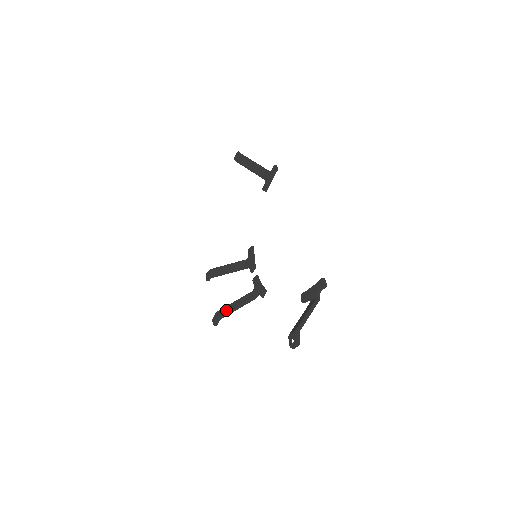
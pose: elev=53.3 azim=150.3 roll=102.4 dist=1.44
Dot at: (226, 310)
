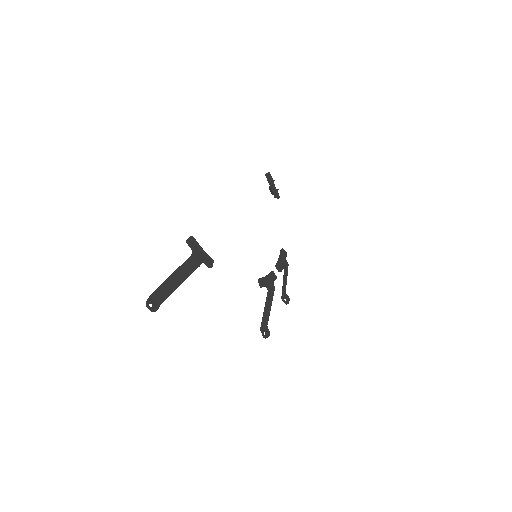
Dot at: (263, 319)
